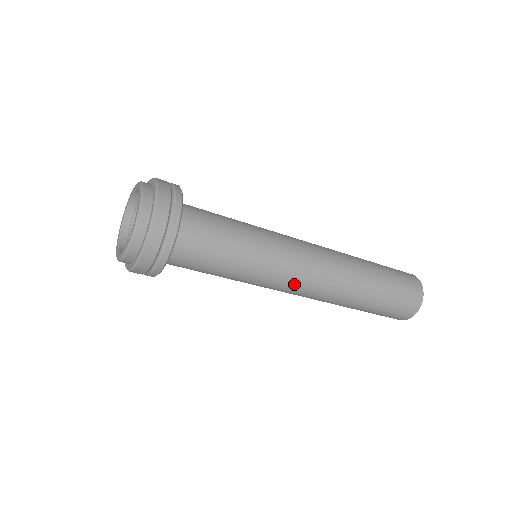
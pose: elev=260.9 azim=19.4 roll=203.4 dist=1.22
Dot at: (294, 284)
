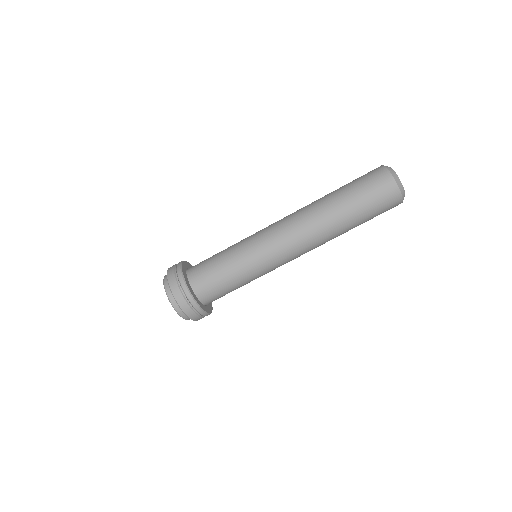
Dot at: (284, 254)
